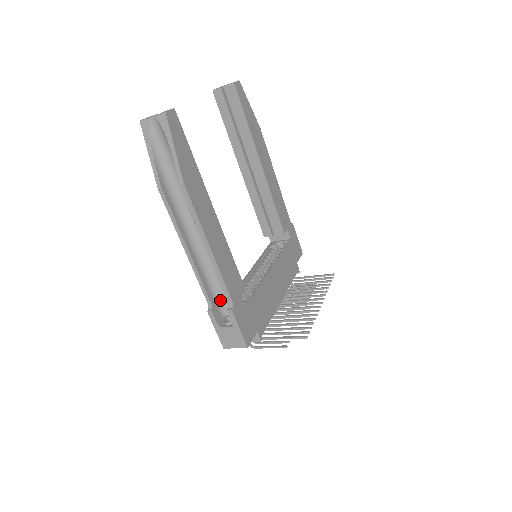
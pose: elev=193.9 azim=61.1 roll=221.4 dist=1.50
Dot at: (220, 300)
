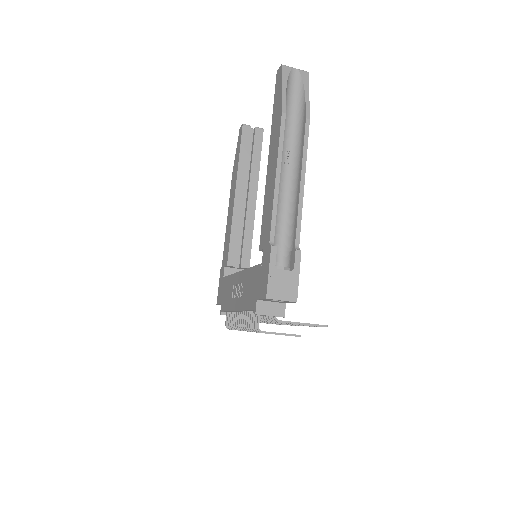
Dot at: occluded
